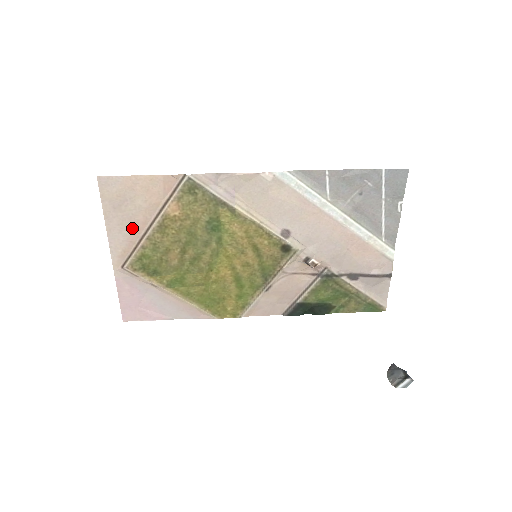
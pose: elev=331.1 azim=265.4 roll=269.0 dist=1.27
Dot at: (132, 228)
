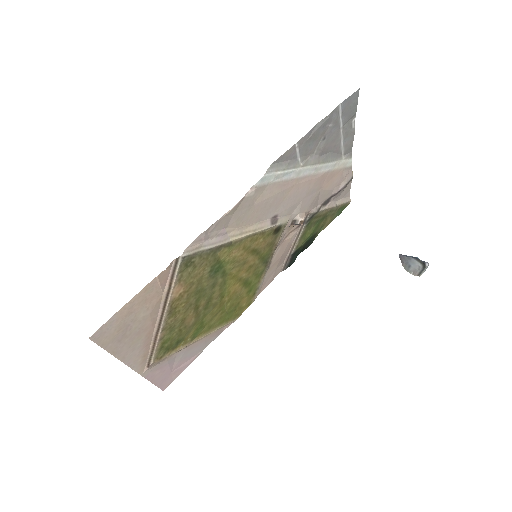
Dot at: (143, 337)
